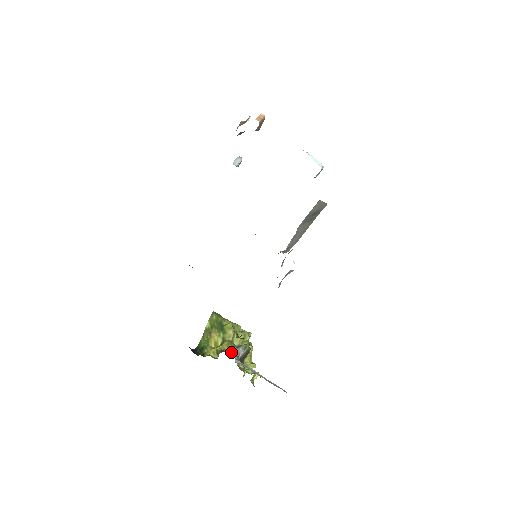
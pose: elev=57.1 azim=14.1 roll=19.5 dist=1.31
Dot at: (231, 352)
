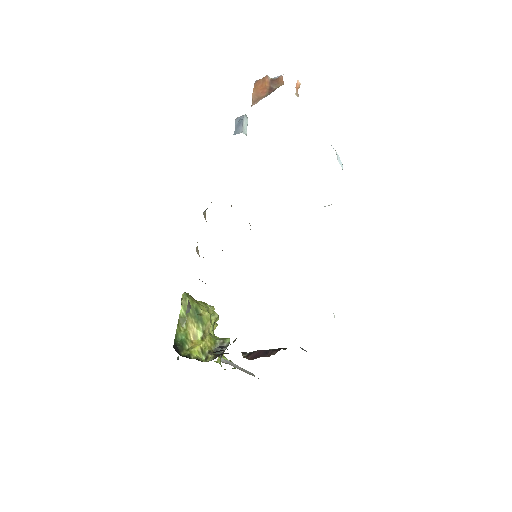
Dot at: (215, 350)
